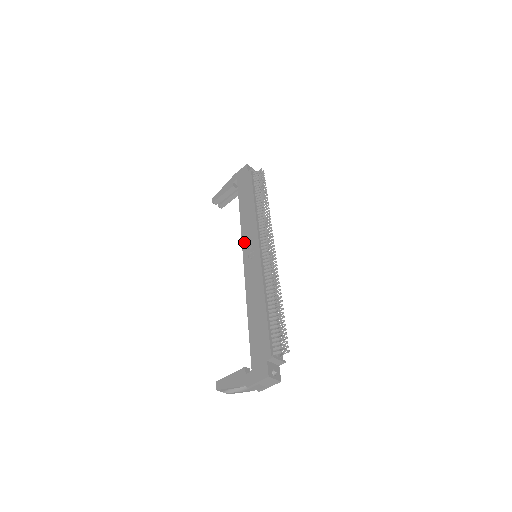
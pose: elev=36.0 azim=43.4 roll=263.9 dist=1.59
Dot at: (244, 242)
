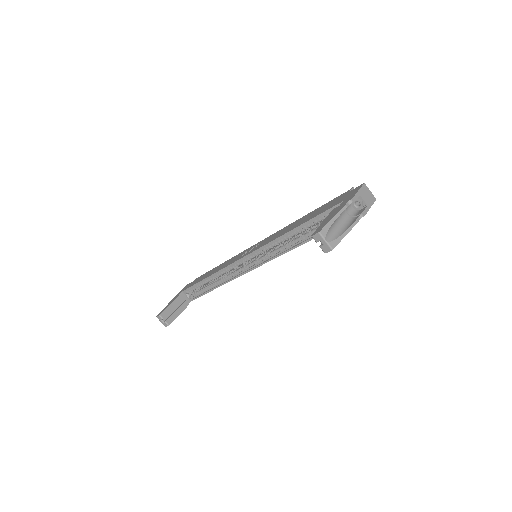
Dot at: (235, 260)
